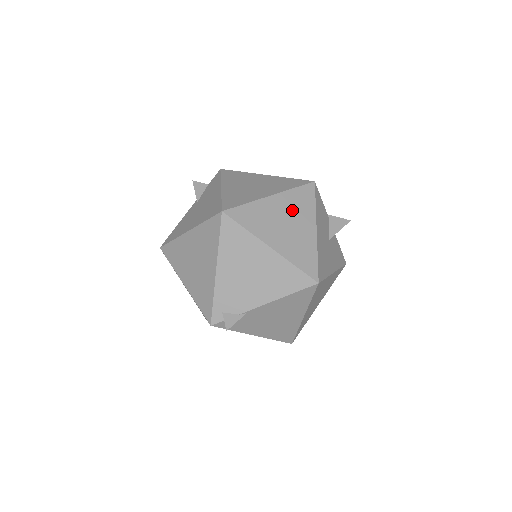
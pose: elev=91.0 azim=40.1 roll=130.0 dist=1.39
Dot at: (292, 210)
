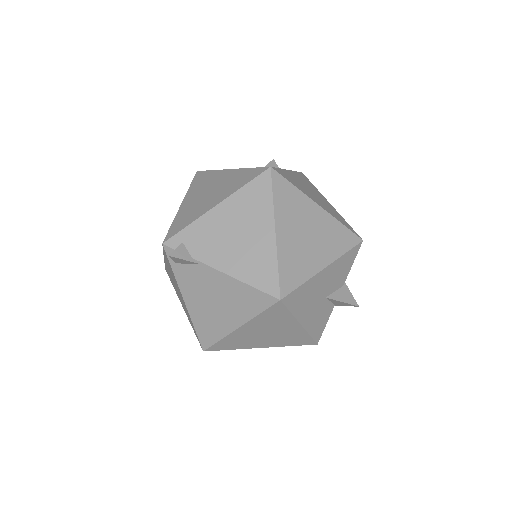
Dot at: (323, 233)
